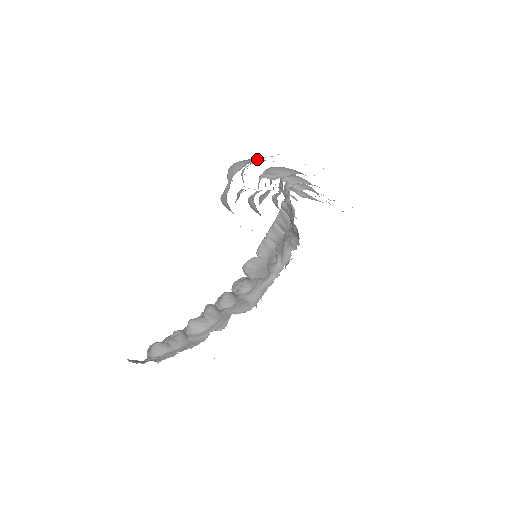
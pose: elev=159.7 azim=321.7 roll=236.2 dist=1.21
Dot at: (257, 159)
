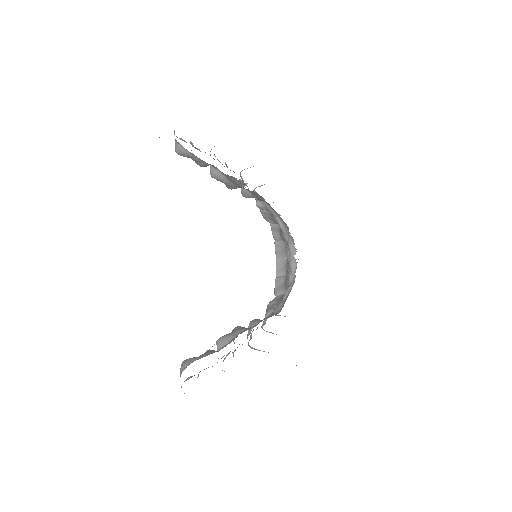
Dot at: occluded
